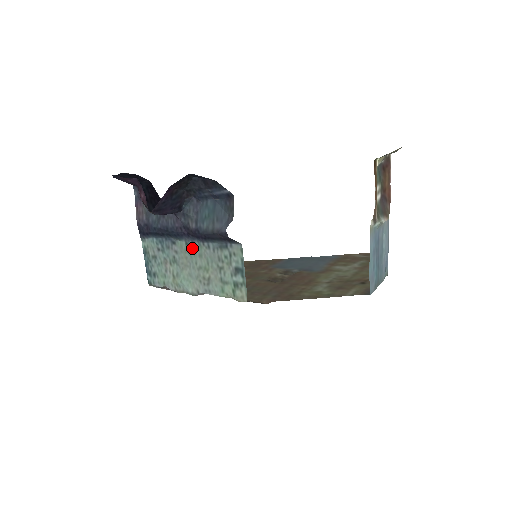
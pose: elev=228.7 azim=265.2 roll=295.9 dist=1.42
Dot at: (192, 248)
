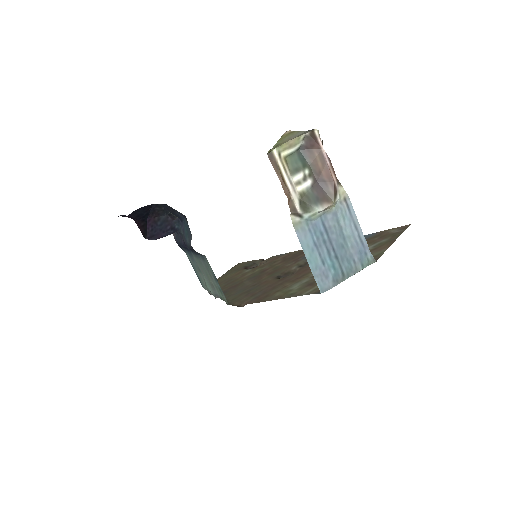
Dot at: (197, 259)
